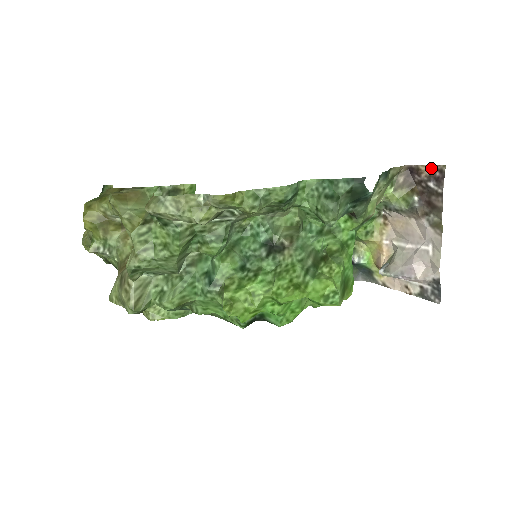
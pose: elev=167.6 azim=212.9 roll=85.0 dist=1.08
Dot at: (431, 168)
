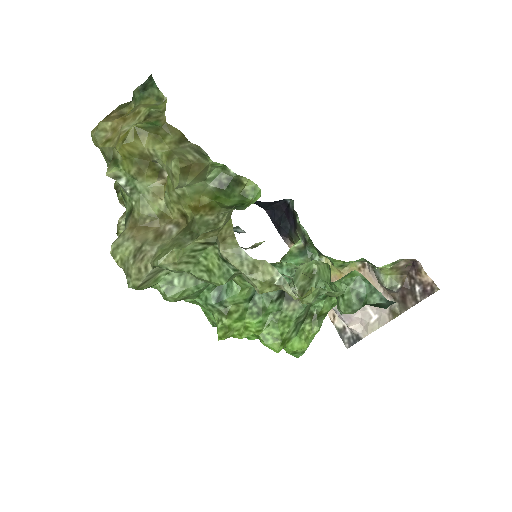
Dot at: (429, 280)
